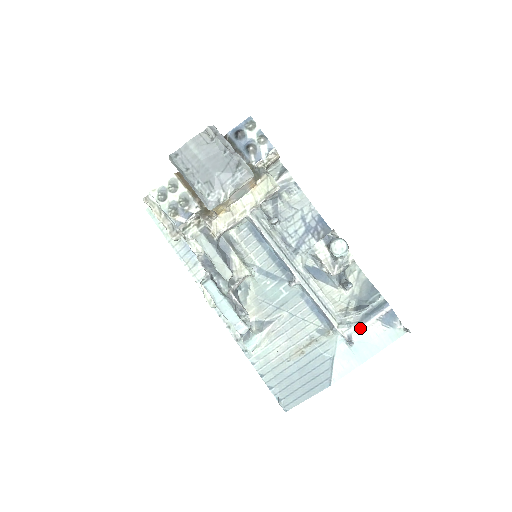
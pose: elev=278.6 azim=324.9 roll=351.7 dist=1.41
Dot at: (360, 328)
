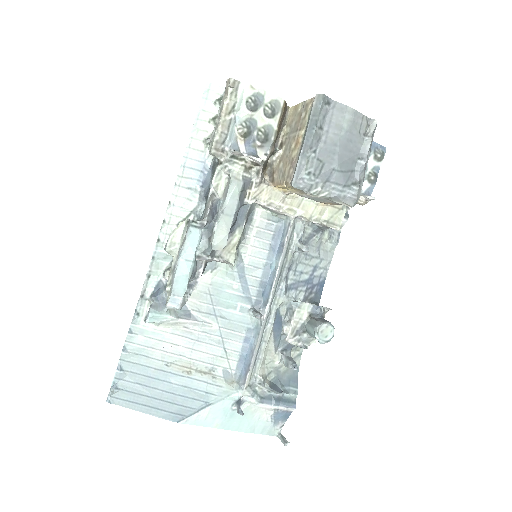
Dot at: (258, 404)
